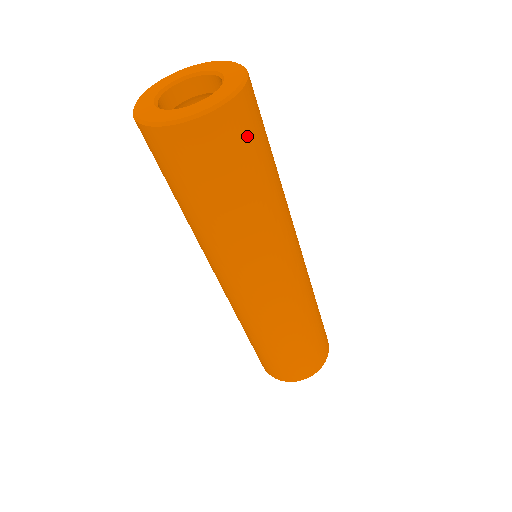
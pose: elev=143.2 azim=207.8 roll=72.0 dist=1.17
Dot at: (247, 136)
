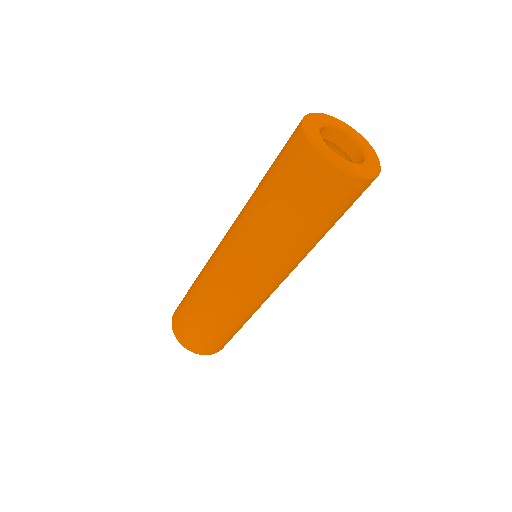
Dot at: (342, 202)
